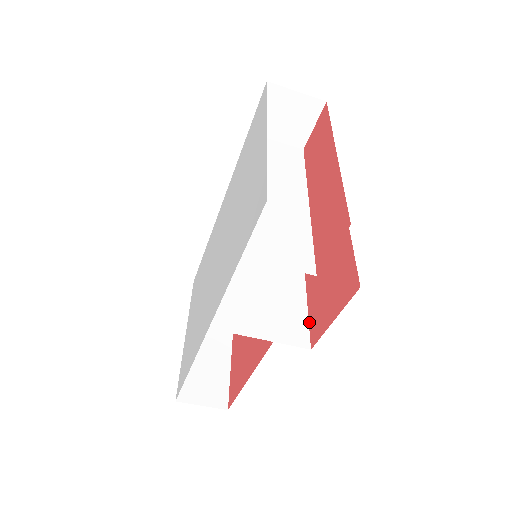
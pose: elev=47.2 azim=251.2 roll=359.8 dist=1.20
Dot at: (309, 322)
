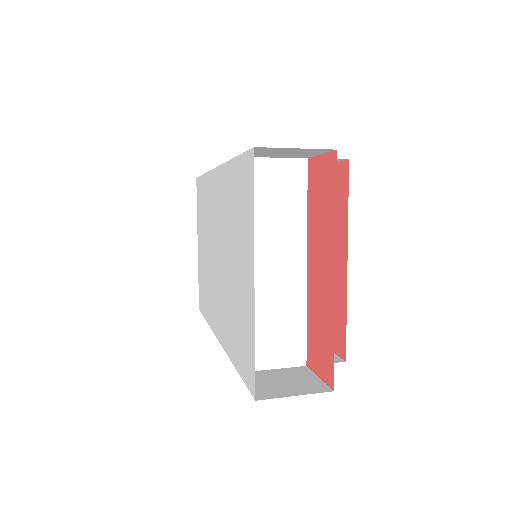
Dot at: occluded
